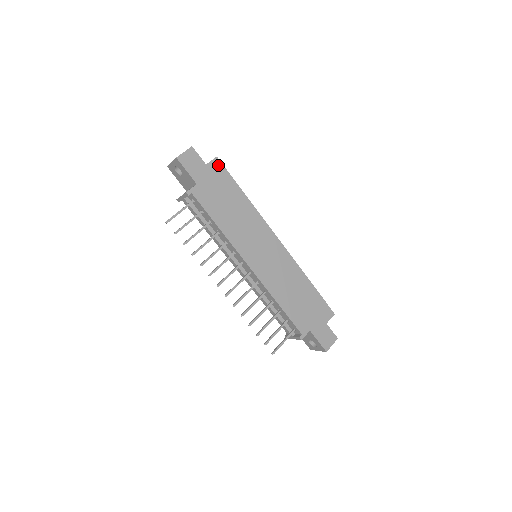
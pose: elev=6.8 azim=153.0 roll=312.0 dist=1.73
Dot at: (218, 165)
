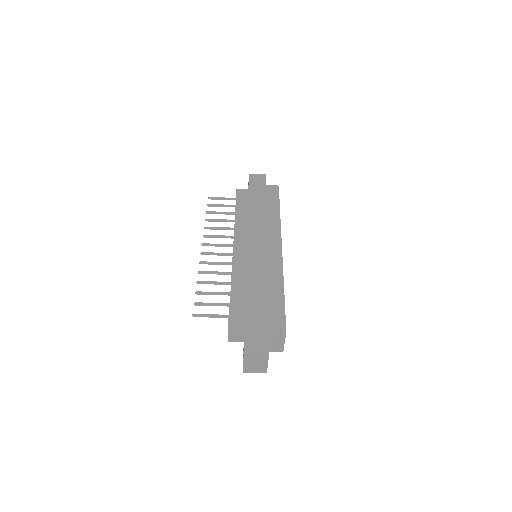
Dot at: (275, 189)
